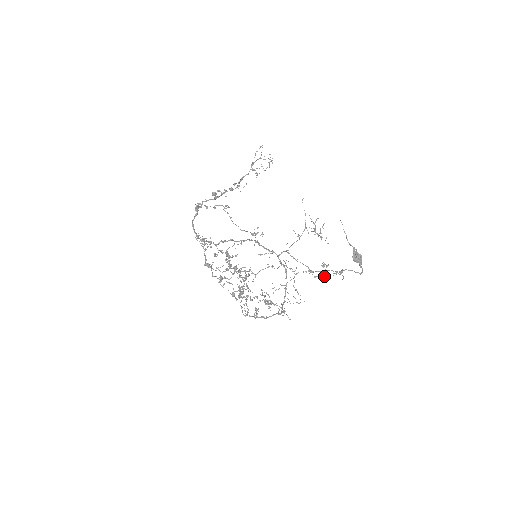
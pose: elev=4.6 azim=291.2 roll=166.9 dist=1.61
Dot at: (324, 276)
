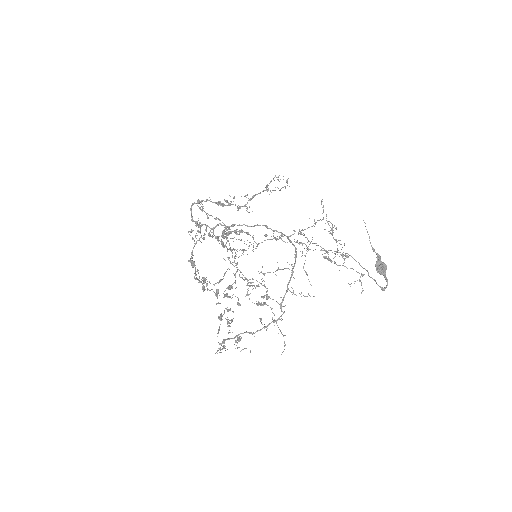
Dot at: (342, 265)
